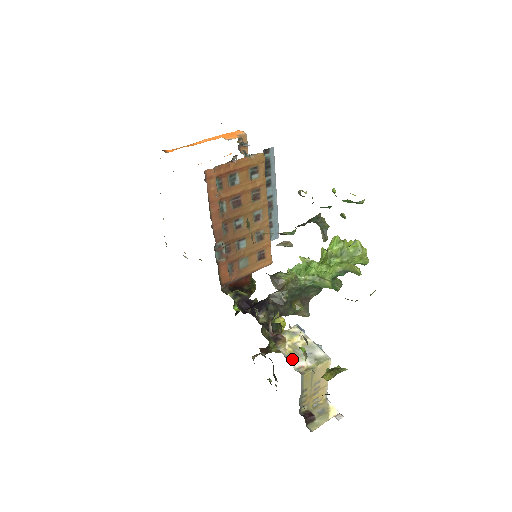
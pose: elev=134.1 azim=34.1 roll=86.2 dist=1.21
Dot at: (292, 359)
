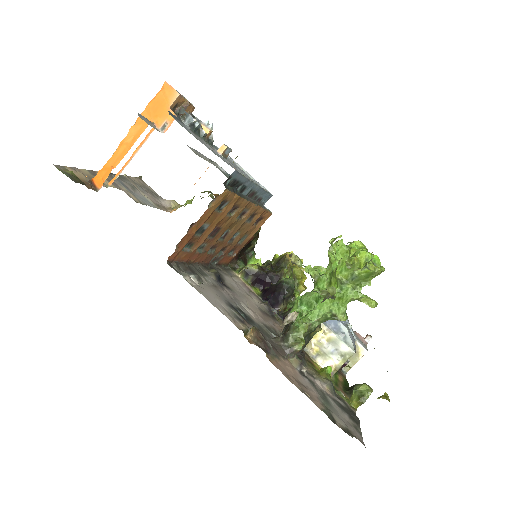
Dot at: (320, 359)
